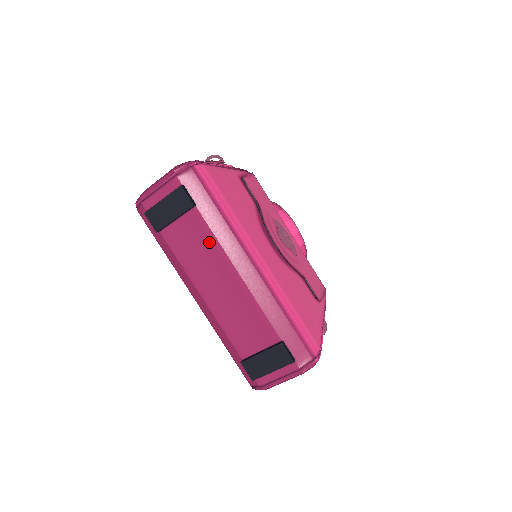
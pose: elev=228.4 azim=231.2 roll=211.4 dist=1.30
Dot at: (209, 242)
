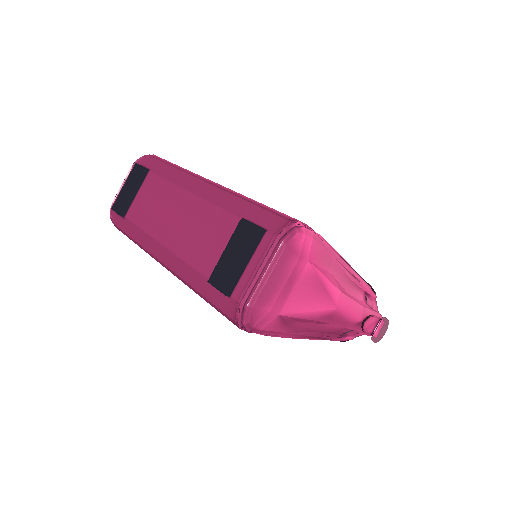
Dot at: (162, 189)
